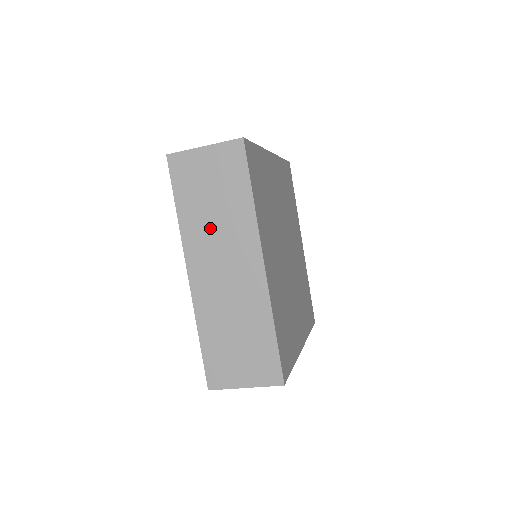
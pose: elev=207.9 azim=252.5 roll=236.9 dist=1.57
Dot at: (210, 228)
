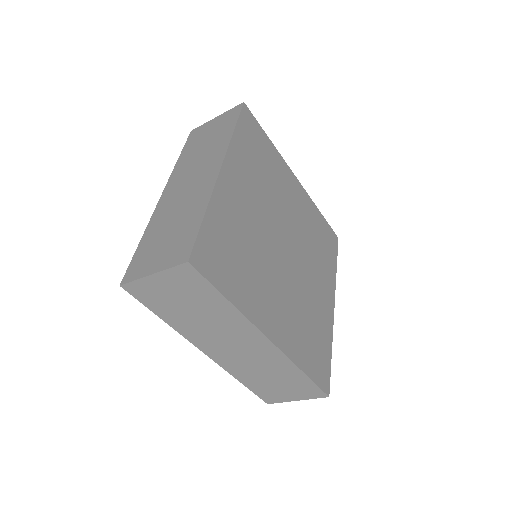
Dot at: (195, 159)
